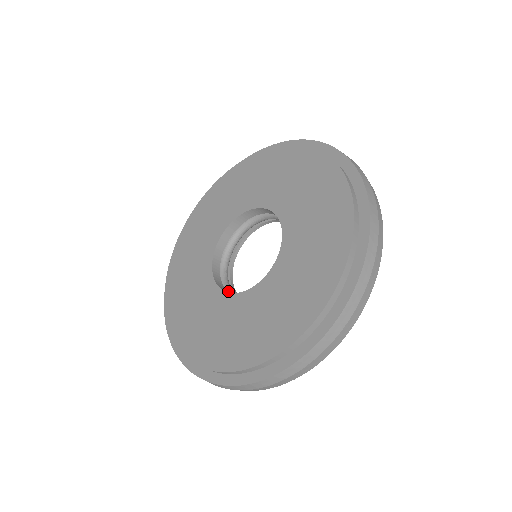
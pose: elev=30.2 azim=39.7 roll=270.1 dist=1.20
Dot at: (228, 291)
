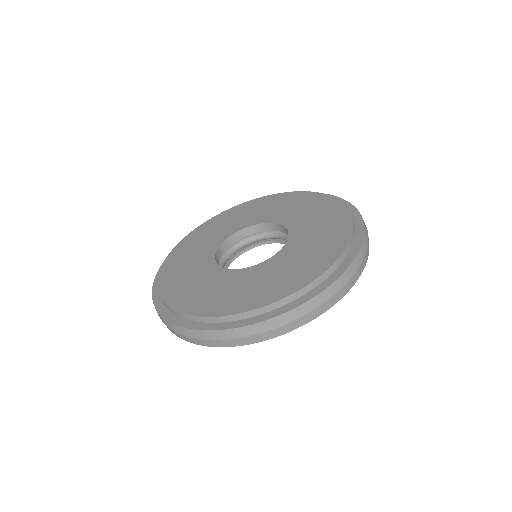
Dot at: occluded
